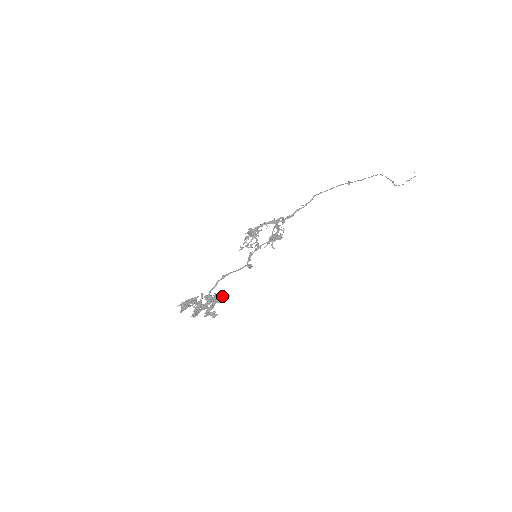
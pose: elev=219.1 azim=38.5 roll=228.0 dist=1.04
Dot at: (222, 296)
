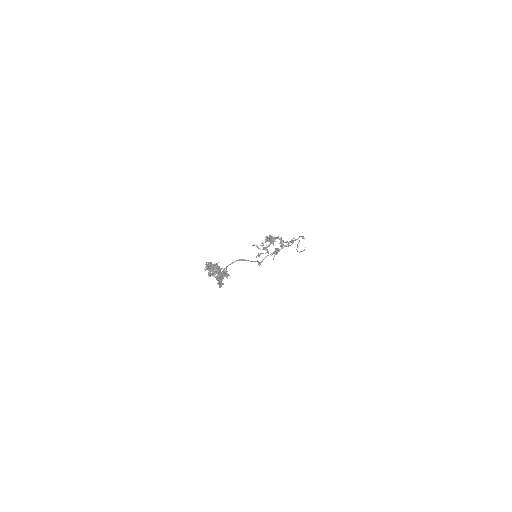
Dot at: occluded
